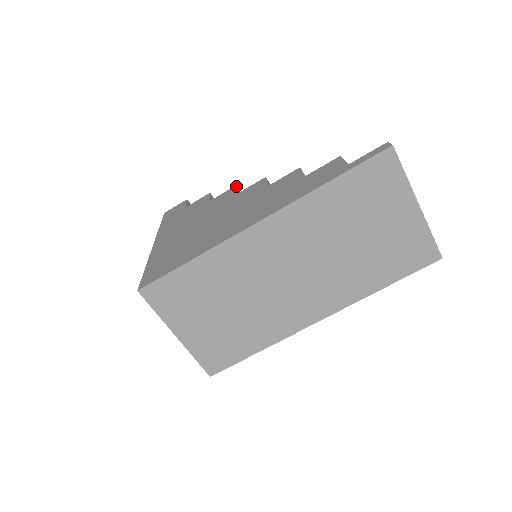
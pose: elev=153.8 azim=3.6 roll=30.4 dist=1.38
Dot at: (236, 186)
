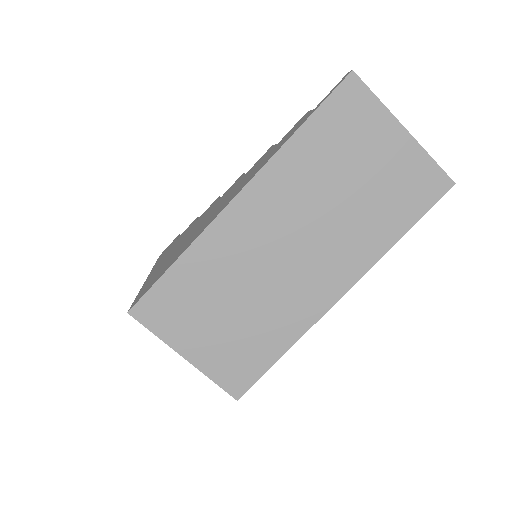
Dot at: (219, 196)
